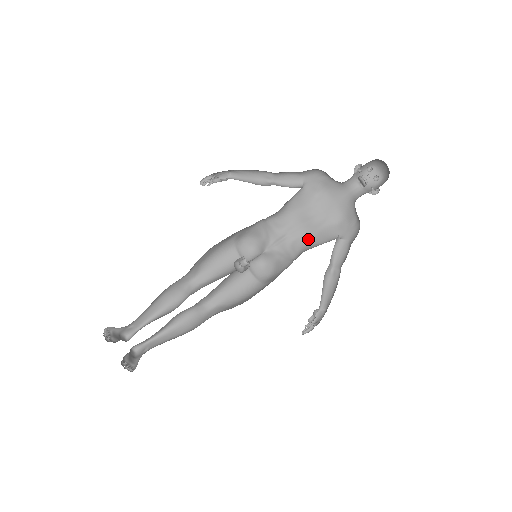
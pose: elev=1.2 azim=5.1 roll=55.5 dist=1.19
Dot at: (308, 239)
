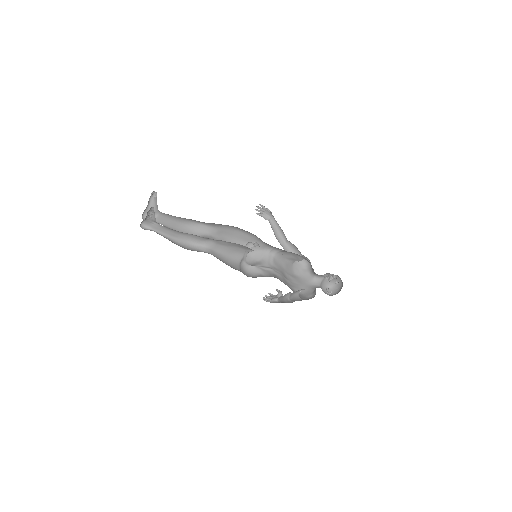
Dot at: (282, 281)
